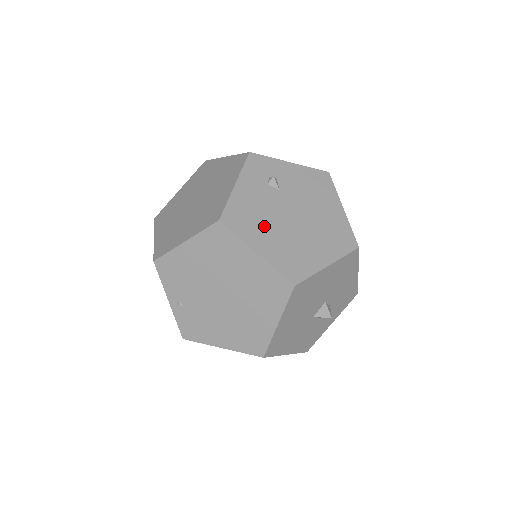
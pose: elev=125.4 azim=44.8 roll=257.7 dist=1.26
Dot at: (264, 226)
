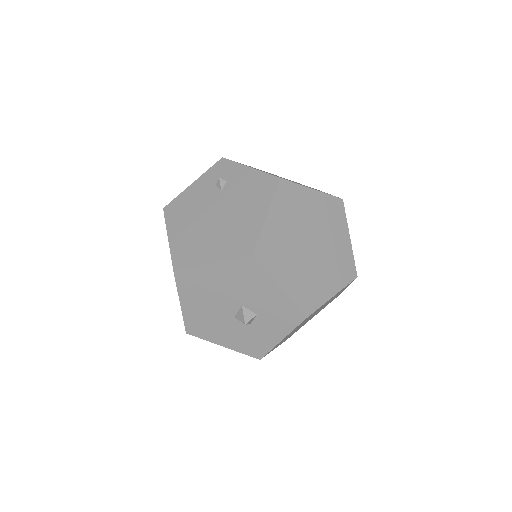
Dot at: (188, 218)
